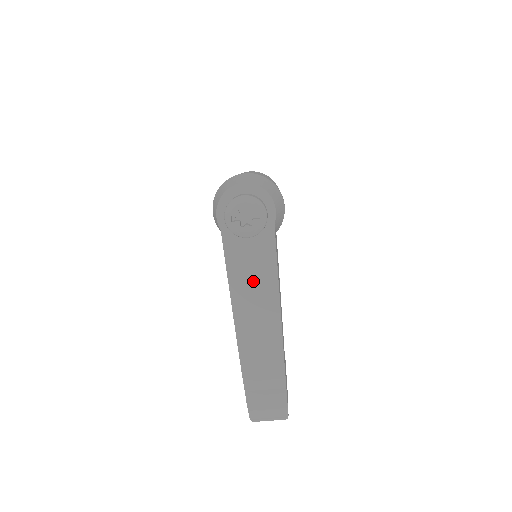
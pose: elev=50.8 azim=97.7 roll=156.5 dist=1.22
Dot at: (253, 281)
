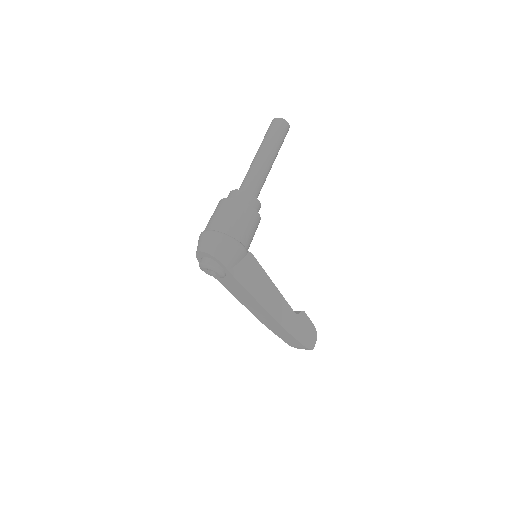
Dot at: (243, 296)
